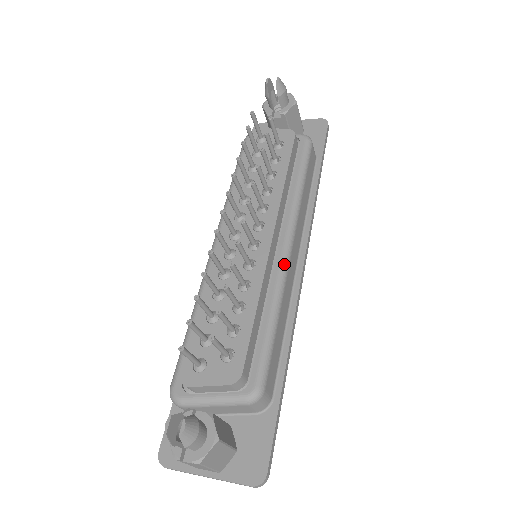
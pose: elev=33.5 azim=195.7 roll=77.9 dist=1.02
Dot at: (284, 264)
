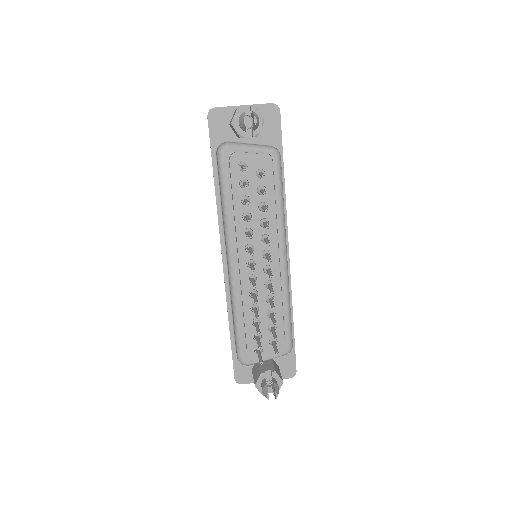
Dot at: (287, 272)
